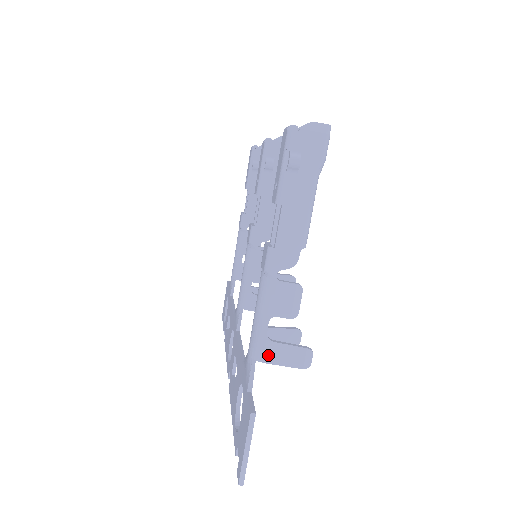
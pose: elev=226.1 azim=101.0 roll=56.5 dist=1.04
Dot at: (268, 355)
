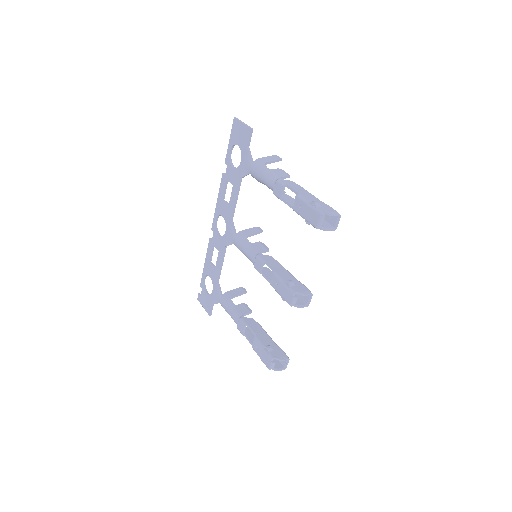
Dot at: occluded
